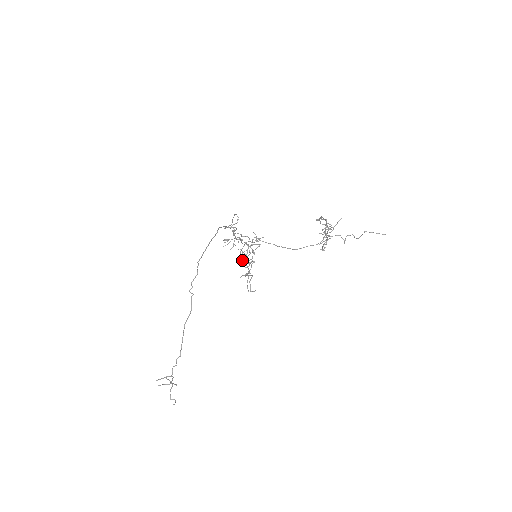
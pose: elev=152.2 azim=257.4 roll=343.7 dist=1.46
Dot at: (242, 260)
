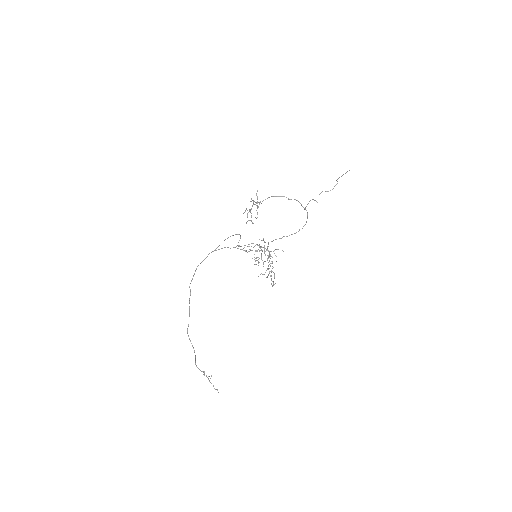
Dot at: occluded
